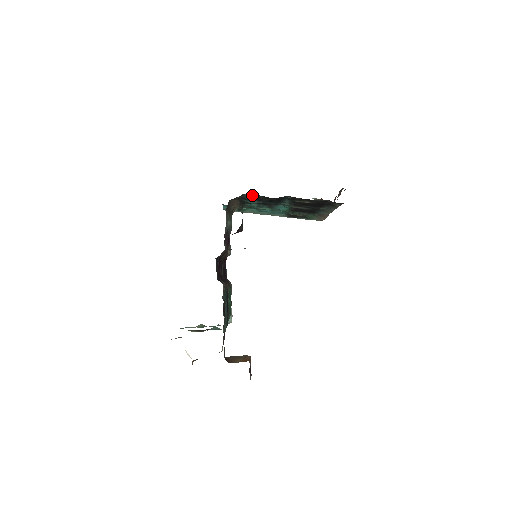
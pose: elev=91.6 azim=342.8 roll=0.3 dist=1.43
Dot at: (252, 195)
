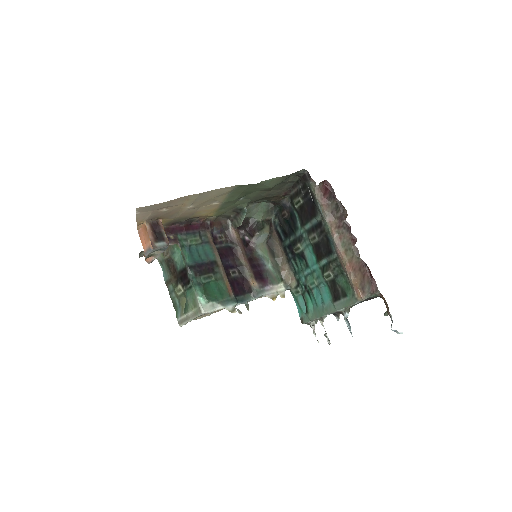
Dot at: (280, 221)
